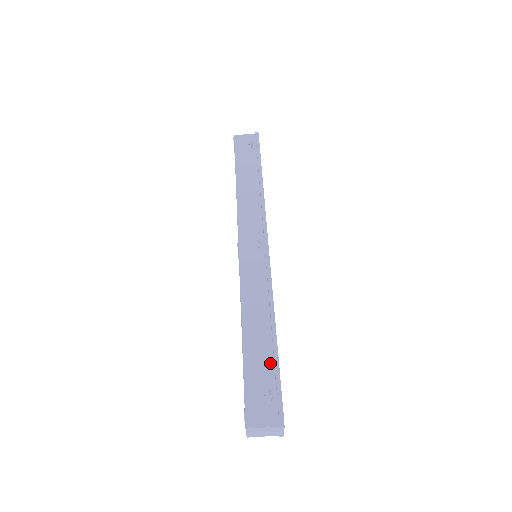
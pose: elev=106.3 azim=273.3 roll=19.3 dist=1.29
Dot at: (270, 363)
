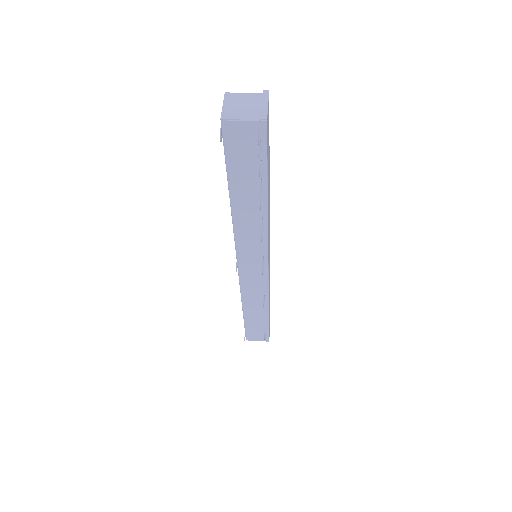
Dot at: occluded
